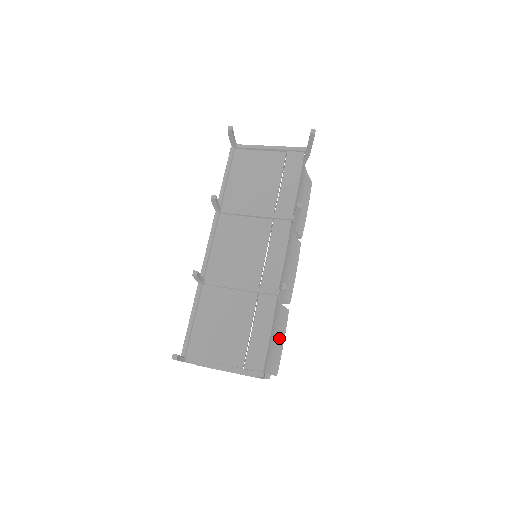
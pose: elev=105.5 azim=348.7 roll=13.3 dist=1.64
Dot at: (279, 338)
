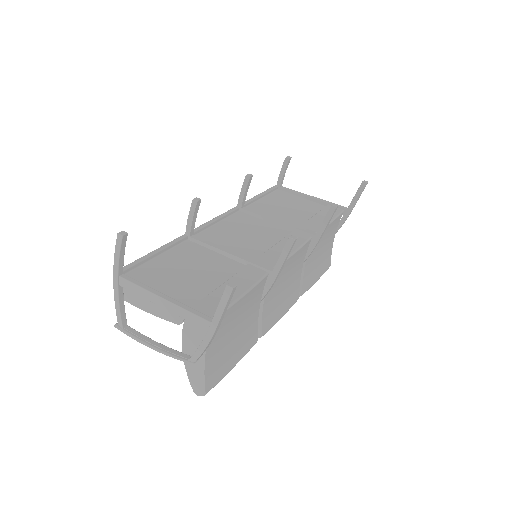
Dot at: (235, 348)
